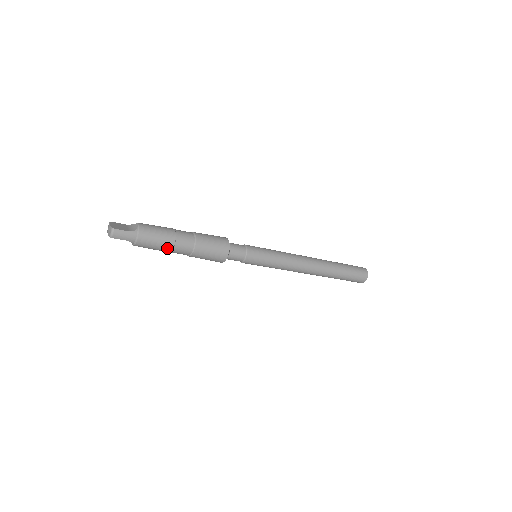
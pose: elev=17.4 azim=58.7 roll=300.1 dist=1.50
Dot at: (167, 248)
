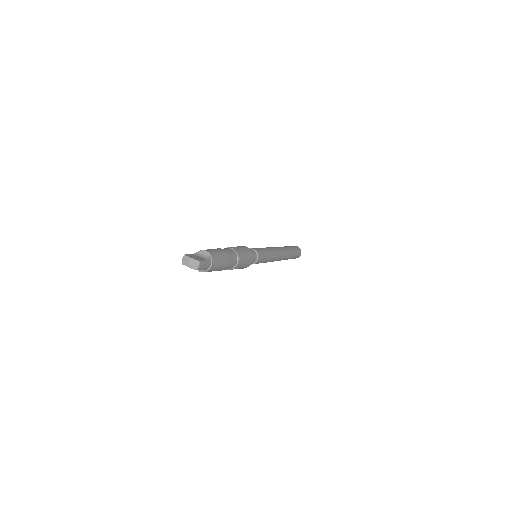
Dot at: (224, 267)
